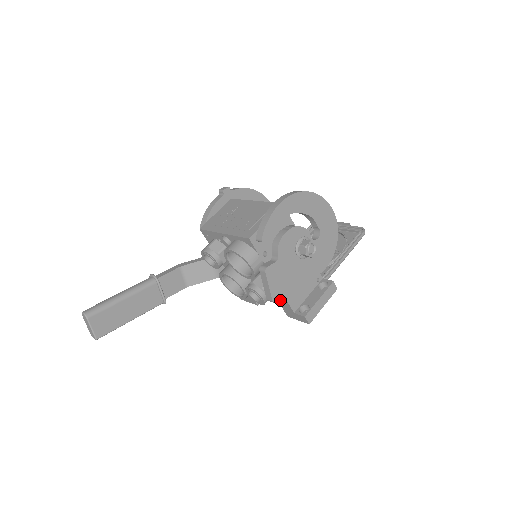
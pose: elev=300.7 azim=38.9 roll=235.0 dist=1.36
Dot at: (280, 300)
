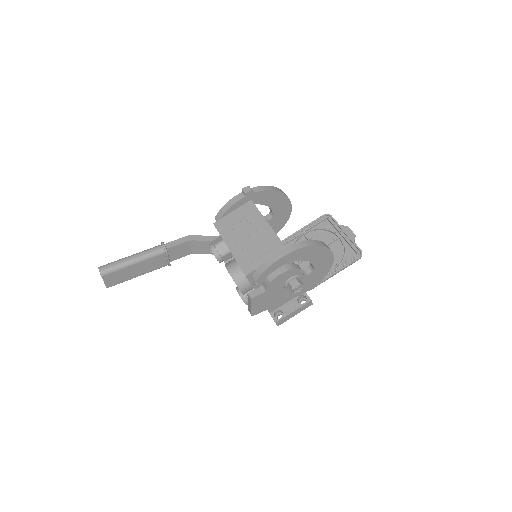
Dot at: occluded
